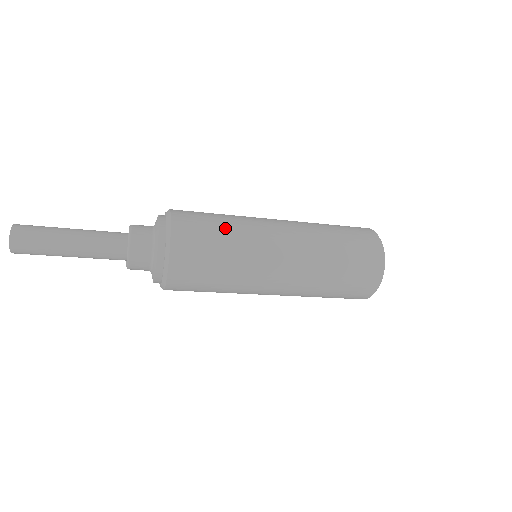
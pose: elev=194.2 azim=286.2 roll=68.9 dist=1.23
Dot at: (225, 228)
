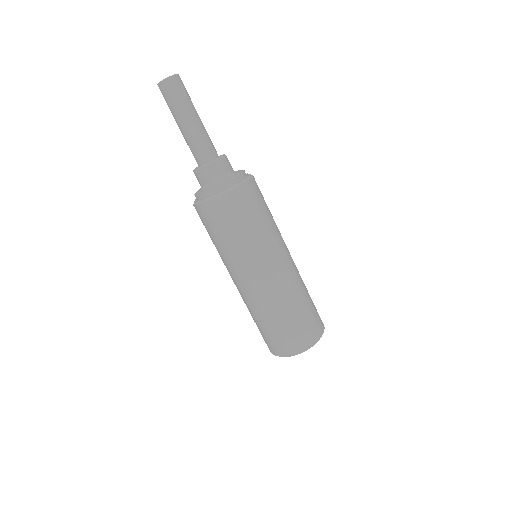
Dot at: (267, 219)
